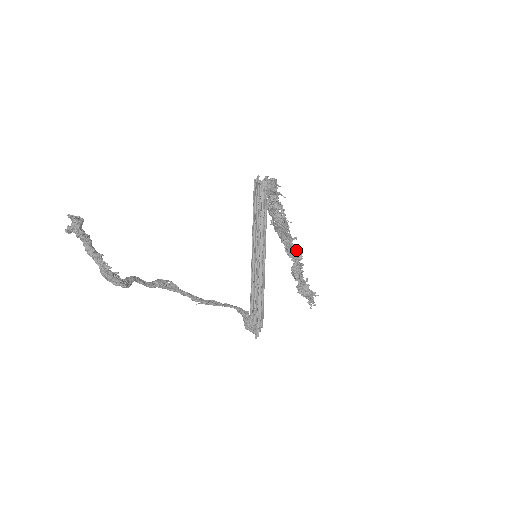
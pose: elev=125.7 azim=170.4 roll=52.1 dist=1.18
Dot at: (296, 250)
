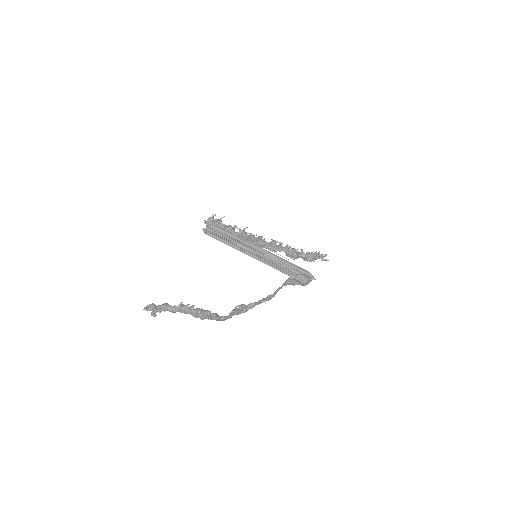
Dot at: (273, 242)
